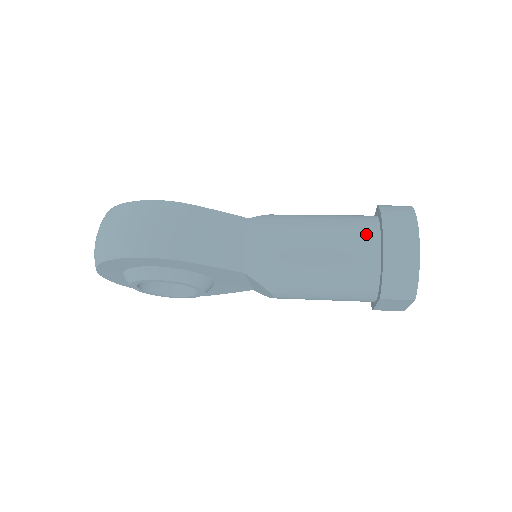
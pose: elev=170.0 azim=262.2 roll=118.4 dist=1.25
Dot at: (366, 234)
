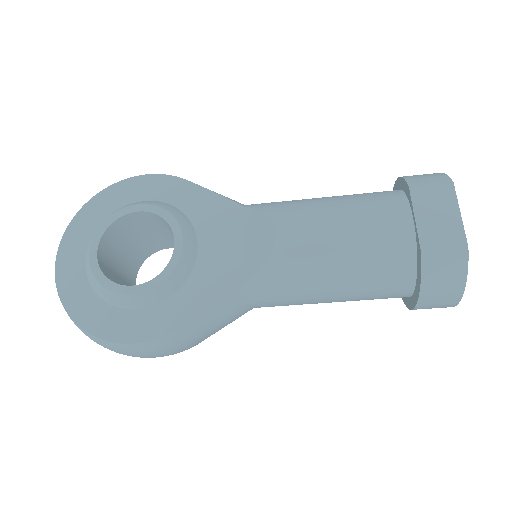
Dot at: occluded
